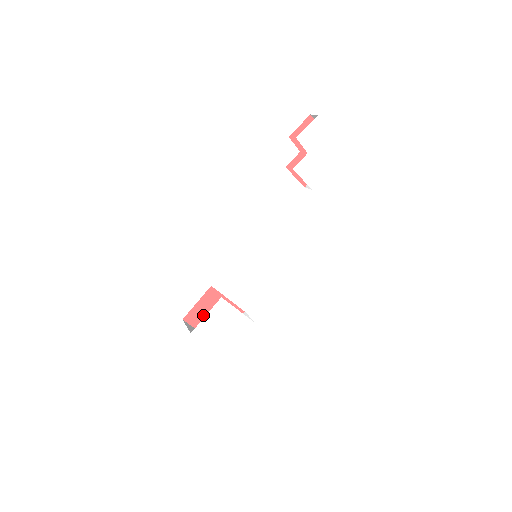
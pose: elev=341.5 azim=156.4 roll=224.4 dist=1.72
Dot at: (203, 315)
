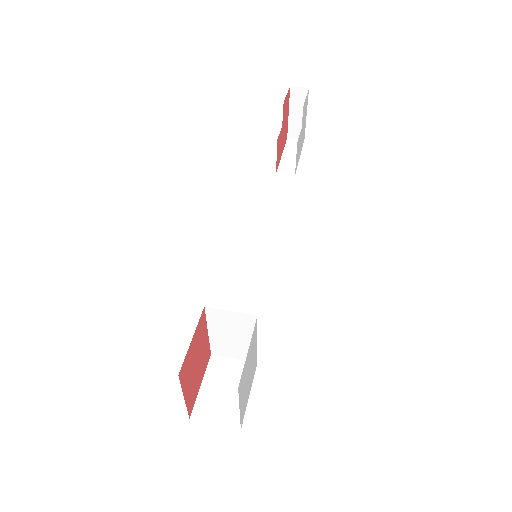
Dot at: (191, 363)
